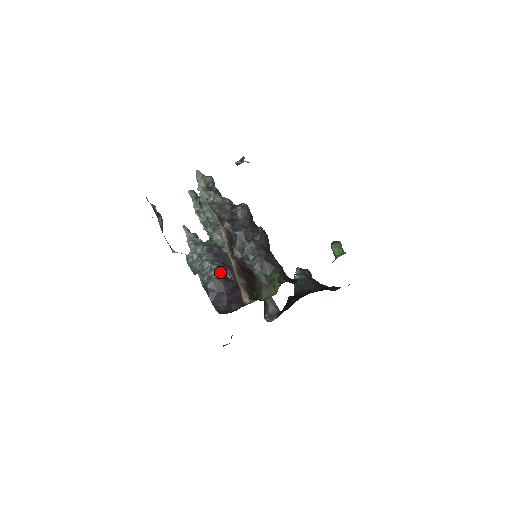
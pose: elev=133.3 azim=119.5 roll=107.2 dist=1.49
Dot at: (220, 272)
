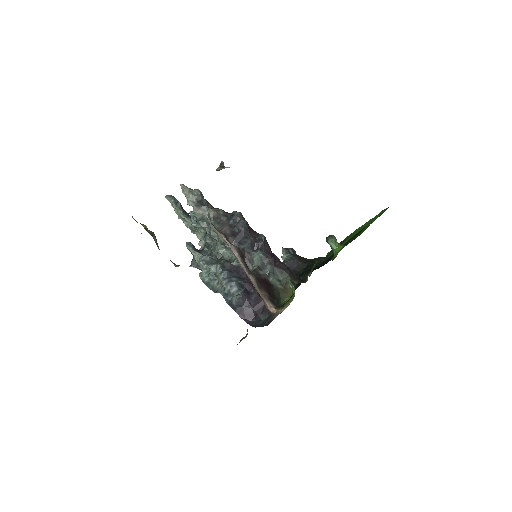
Dot at: (240, 287)
